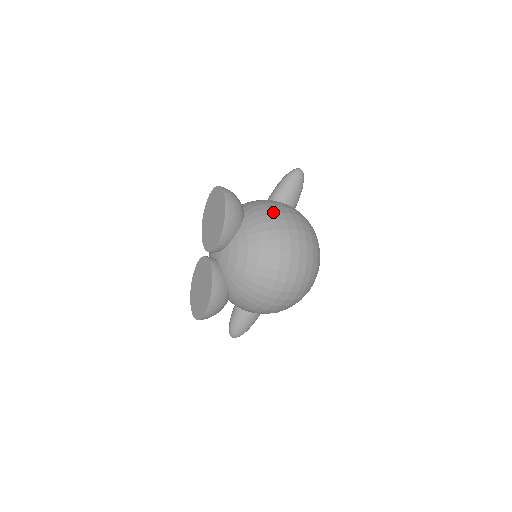
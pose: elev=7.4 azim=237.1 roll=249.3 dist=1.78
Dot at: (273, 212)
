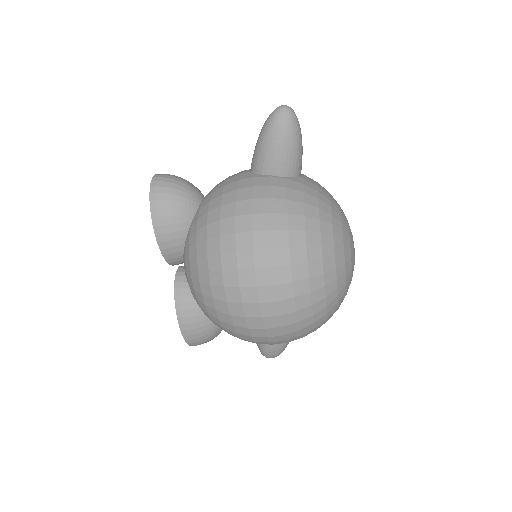
Dot at: (223, 203)
